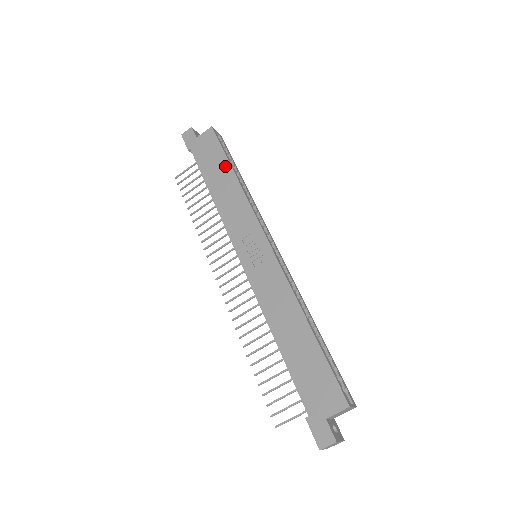
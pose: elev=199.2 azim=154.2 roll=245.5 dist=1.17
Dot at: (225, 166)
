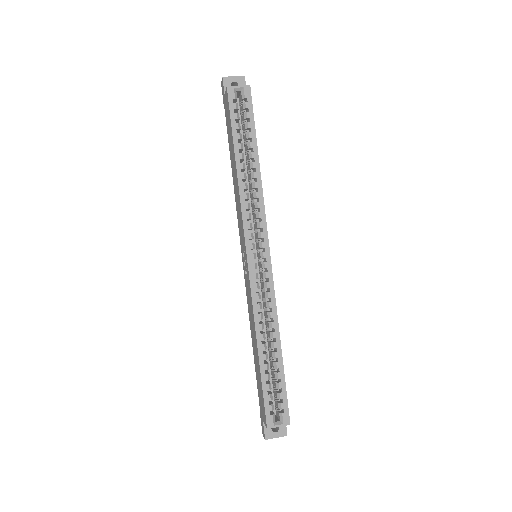
Dot at: (233, 149)
